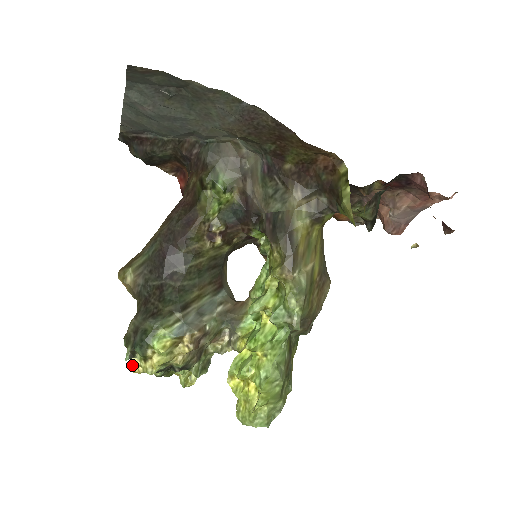
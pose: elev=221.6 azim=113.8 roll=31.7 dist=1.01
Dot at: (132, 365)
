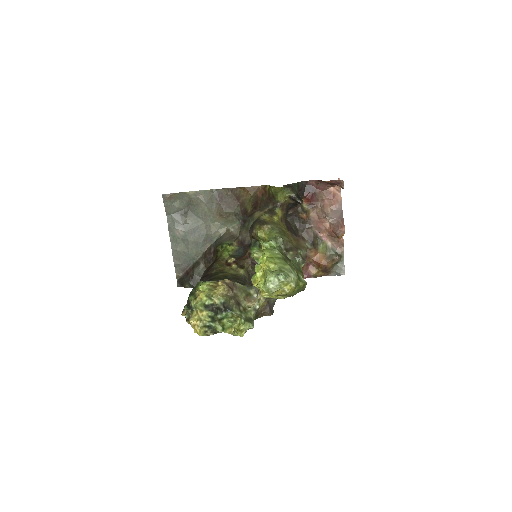
Dot at: (191, 320)
